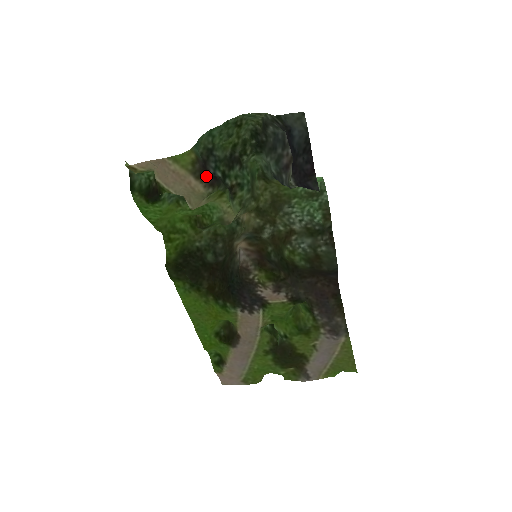
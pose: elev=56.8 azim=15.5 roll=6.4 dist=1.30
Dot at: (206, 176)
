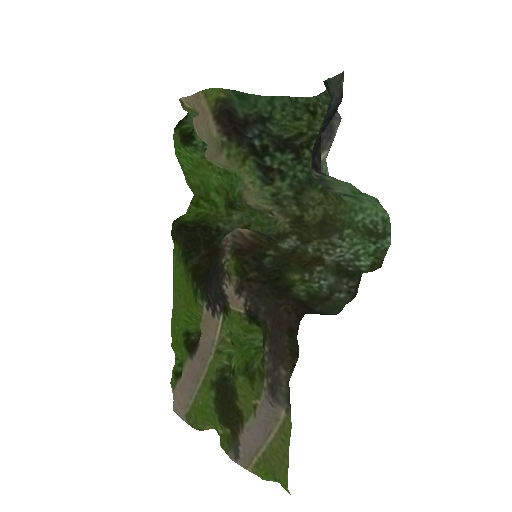
Dot at: (226, 121)
